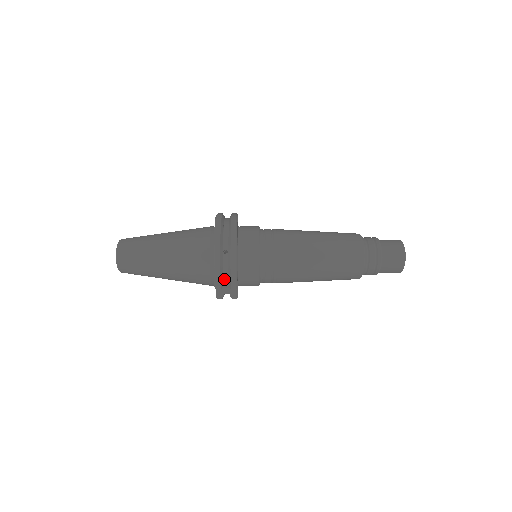
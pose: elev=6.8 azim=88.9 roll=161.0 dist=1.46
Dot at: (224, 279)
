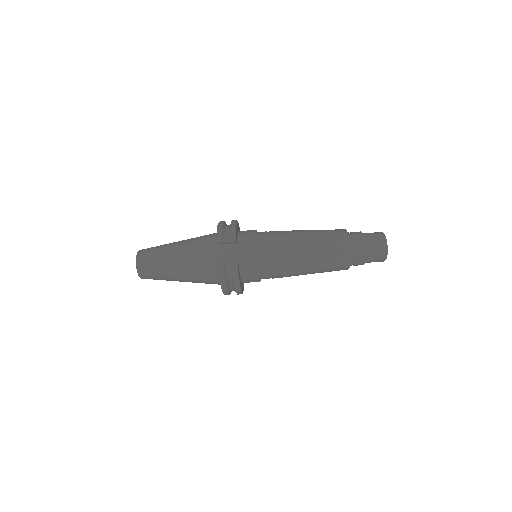
Dot at: (225, 237)
